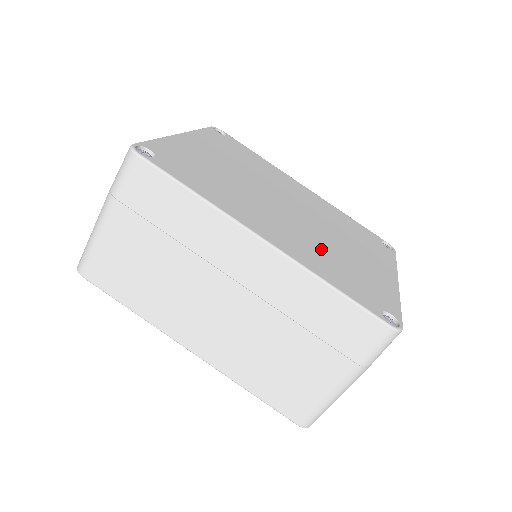
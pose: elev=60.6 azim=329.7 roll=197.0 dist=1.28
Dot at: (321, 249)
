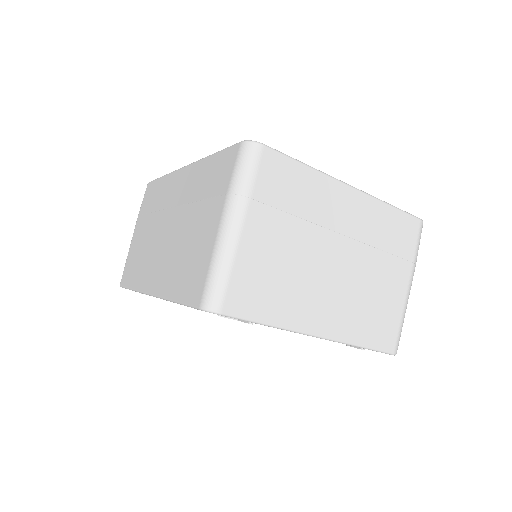
Dot at: occluded
